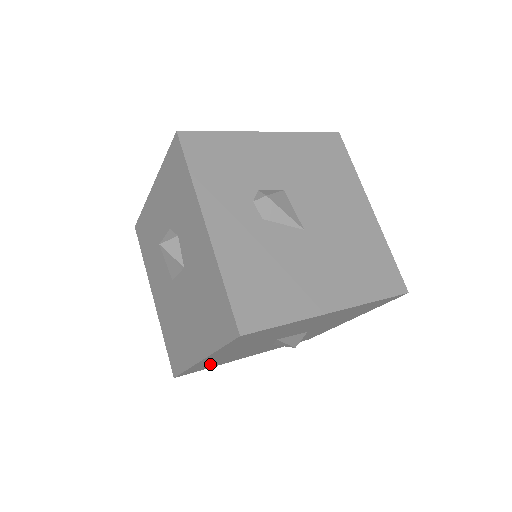
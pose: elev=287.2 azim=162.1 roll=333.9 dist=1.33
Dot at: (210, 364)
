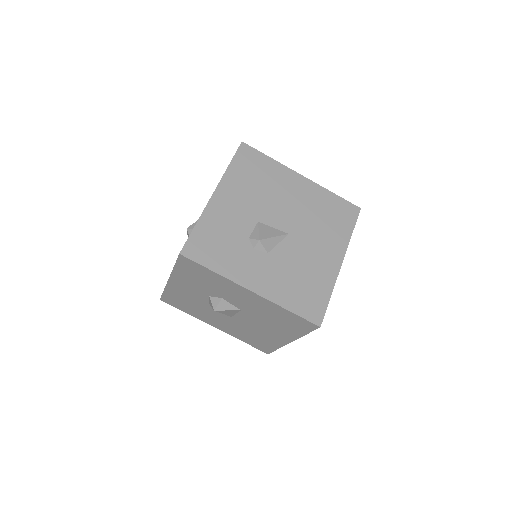
Dot at: occluded
